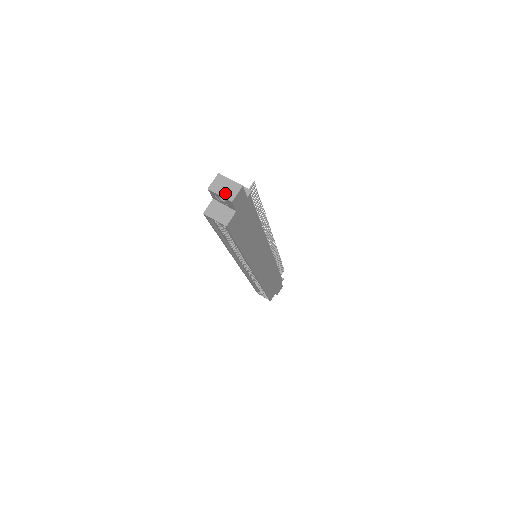
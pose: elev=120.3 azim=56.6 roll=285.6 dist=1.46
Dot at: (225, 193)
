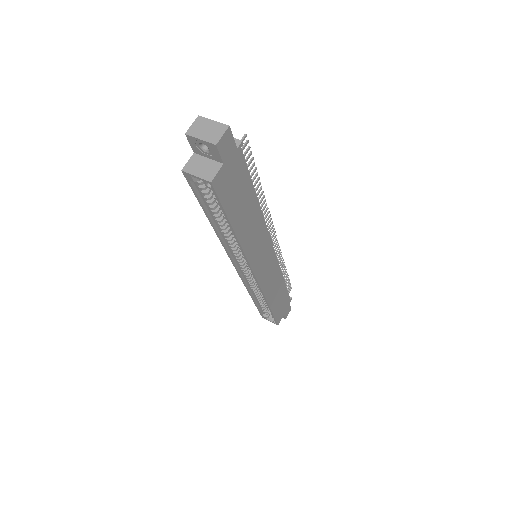
Dot at: (207, 136)
